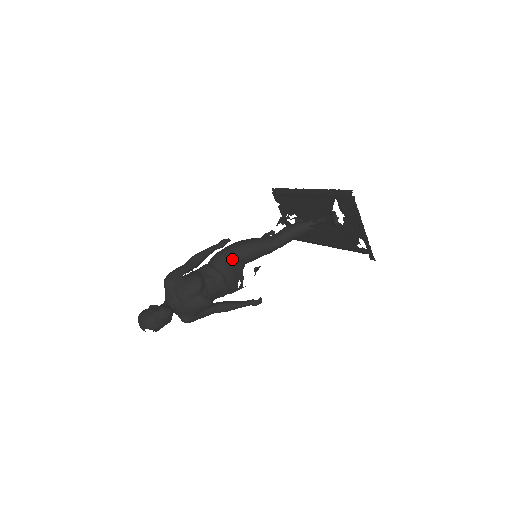
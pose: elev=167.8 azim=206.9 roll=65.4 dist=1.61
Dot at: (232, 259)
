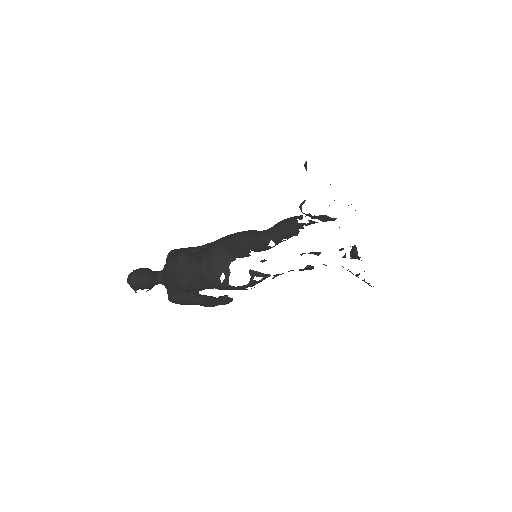
Dot at: (221, 245)
